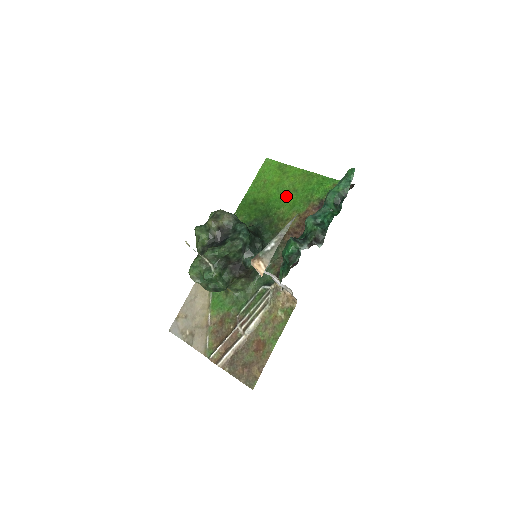
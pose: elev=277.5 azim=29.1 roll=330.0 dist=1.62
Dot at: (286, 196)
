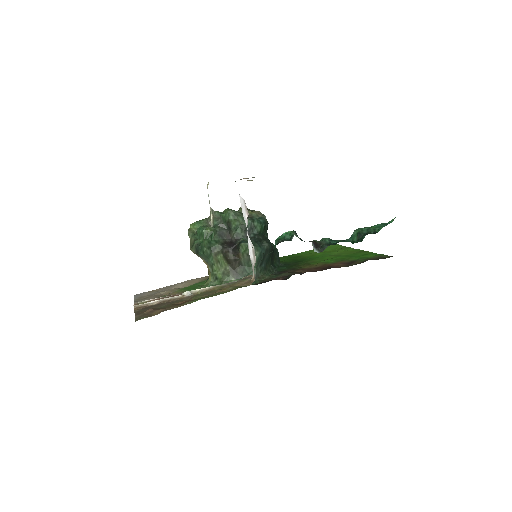
Dot at: (327, 256)
